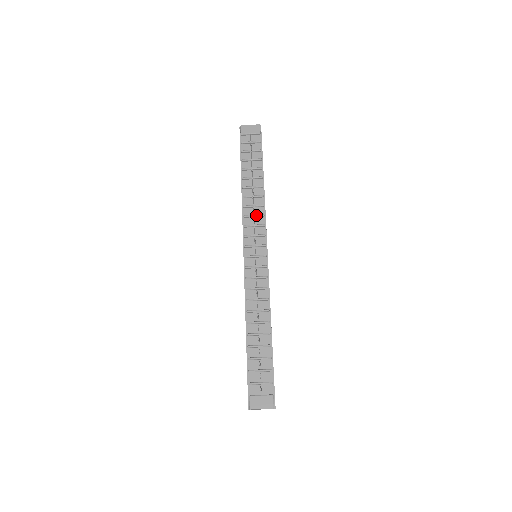
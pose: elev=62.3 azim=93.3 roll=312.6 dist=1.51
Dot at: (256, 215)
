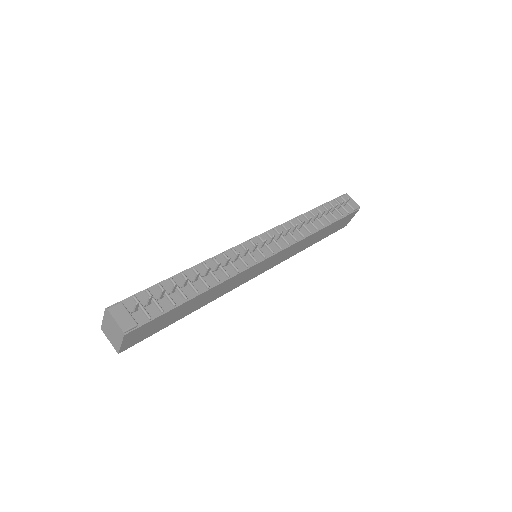
Dot at: (291, 233)
